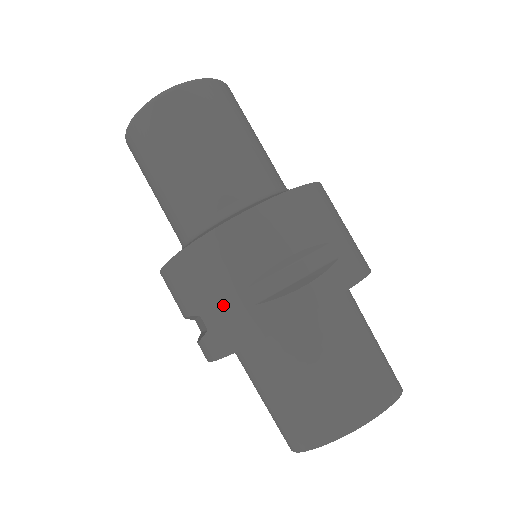
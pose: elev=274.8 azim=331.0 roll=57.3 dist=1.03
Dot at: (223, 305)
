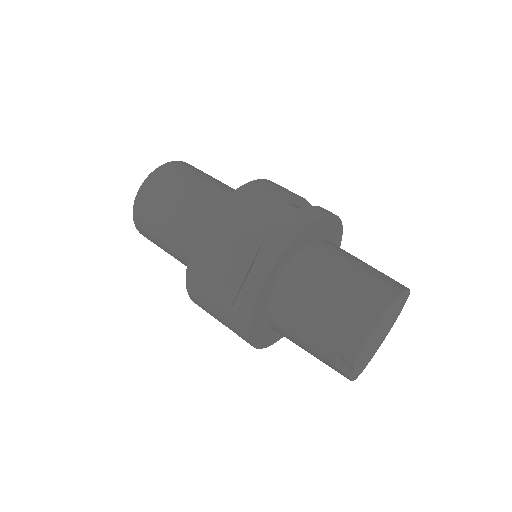
Dot at: (274, 213)
